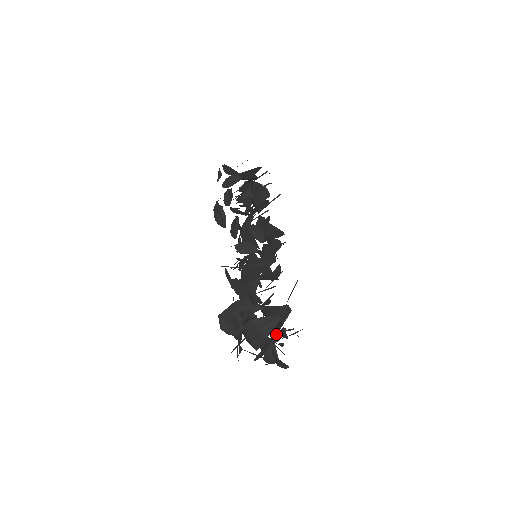
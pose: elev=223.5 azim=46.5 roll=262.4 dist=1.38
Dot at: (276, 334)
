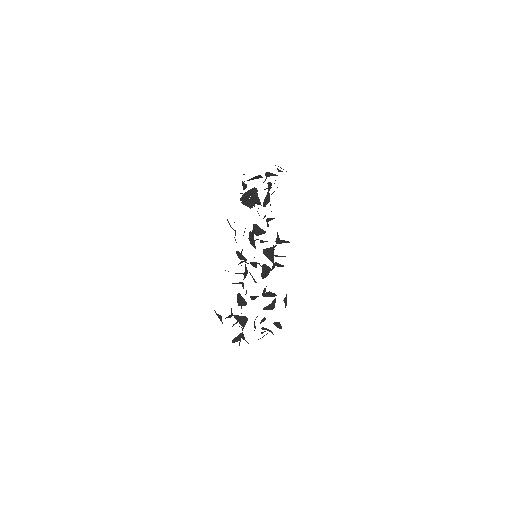
Dot at: occluded
